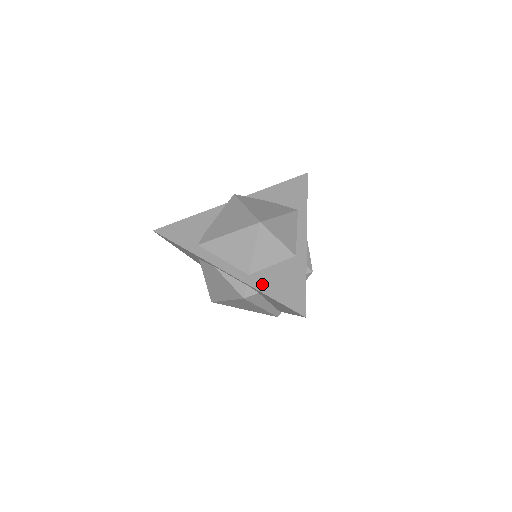
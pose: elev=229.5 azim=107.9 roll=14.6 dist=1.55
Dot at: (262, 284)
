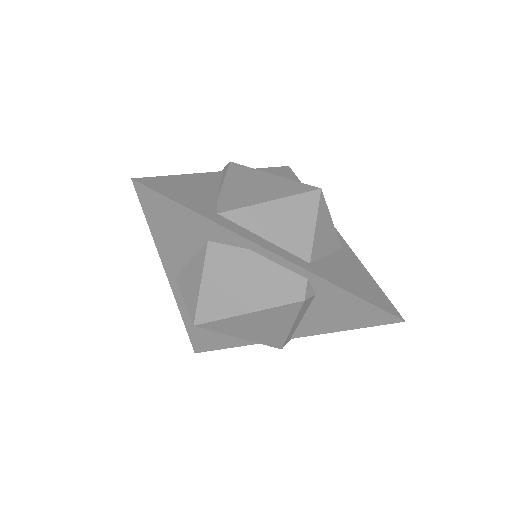
Dot at: (333, 277)
